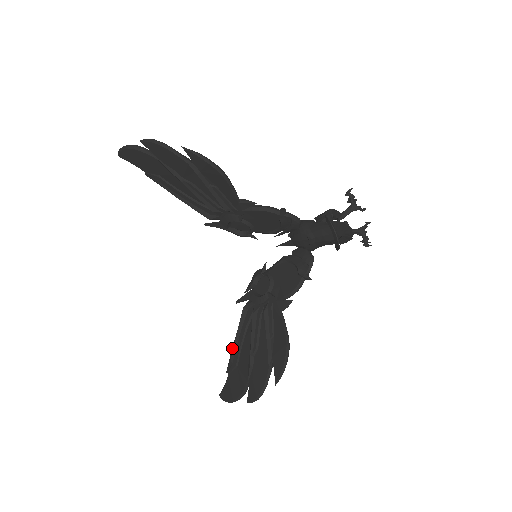
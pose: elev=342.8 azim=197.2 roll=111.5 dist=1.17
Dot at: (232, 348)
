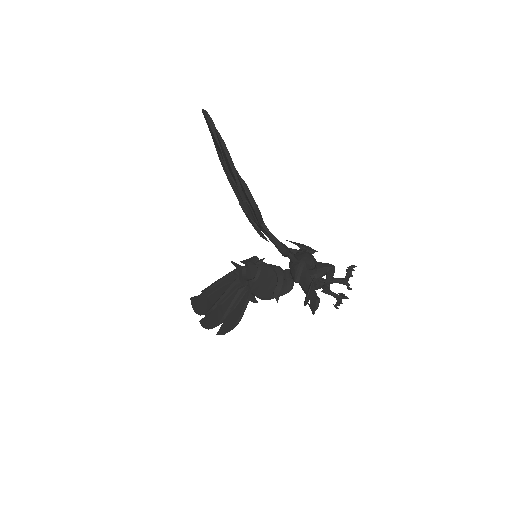
Dot at: (212, 284)
